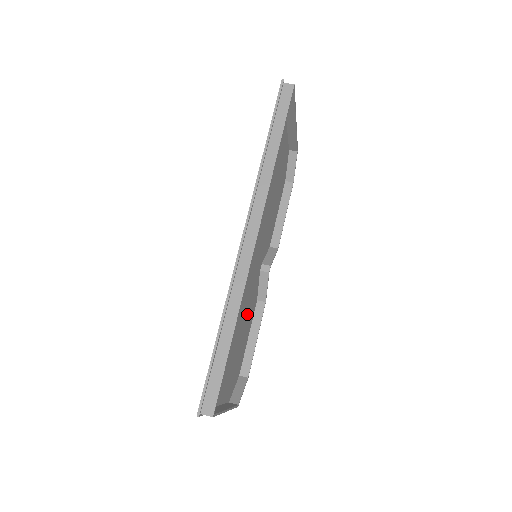
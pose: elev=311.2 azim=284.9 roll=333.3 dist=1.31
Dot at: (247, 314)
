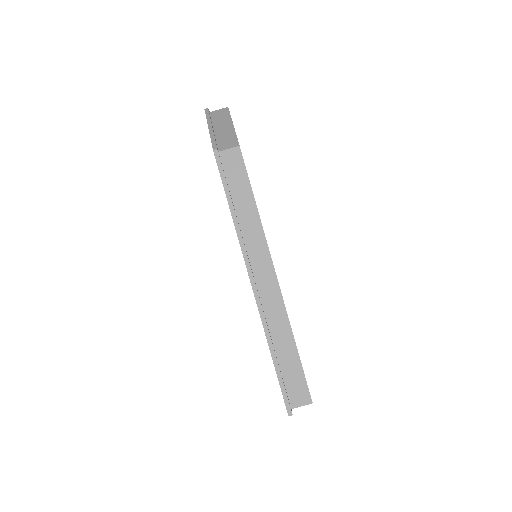
Dot at: occluded
